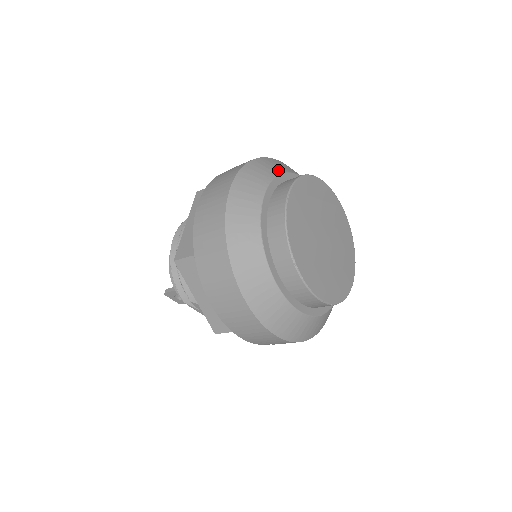
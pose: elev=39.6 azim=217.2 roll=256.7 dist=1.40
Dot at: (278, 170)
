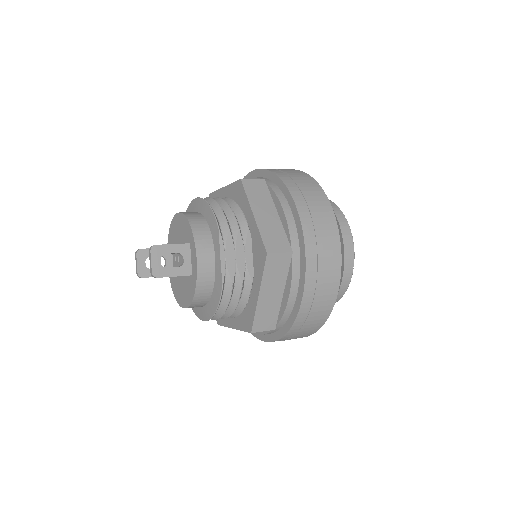
Dot at: occluded
